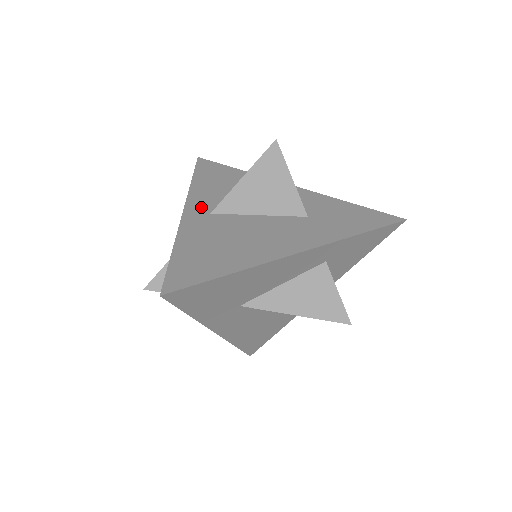
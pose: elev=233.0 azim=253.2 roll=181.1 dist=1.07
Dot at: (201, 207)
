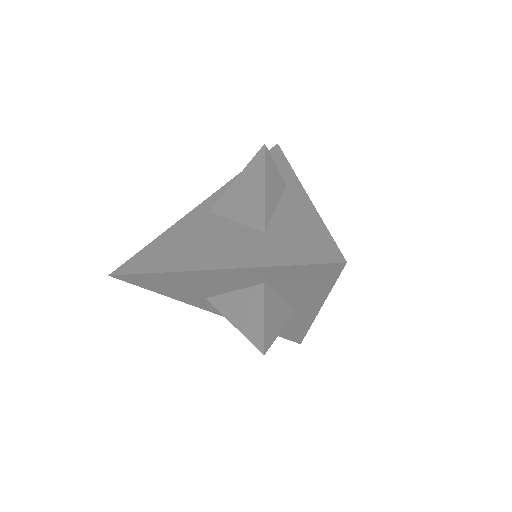
Dot at: (212, 203)
